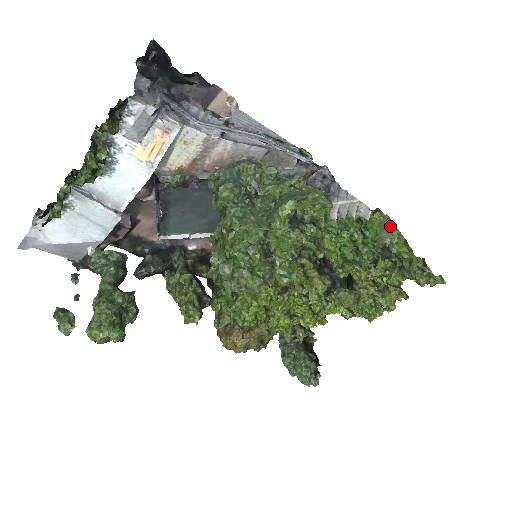
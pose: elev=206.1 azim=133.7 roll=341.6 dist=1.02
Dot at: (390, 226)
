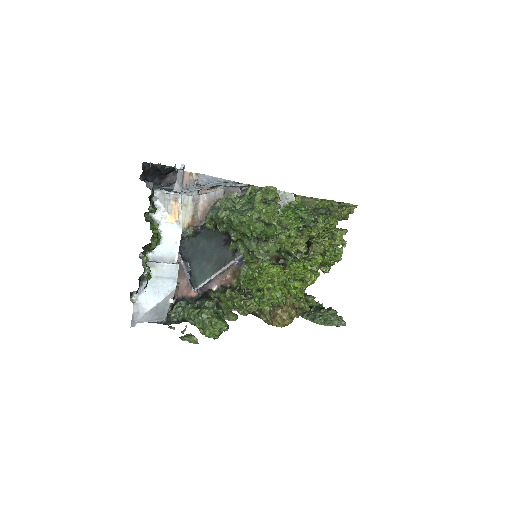
Dot at: (307, 199)
